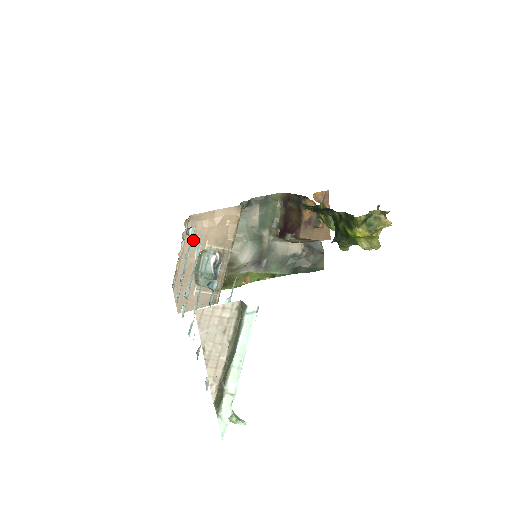
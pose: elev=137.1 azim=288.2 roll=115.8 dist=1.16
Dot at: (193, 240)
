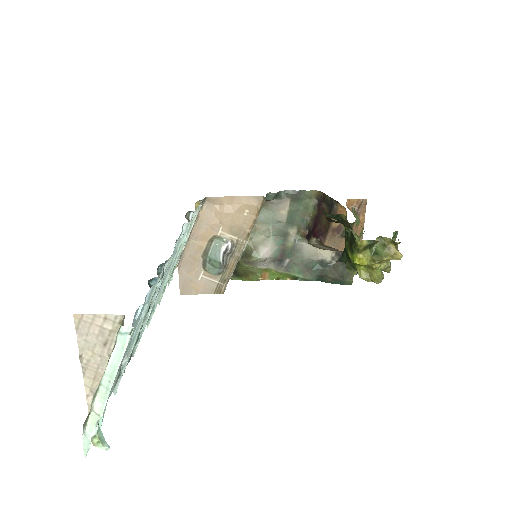
Dot at: (206, 223)
